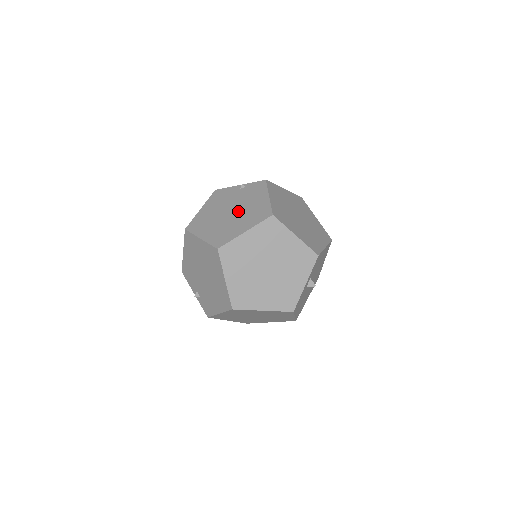
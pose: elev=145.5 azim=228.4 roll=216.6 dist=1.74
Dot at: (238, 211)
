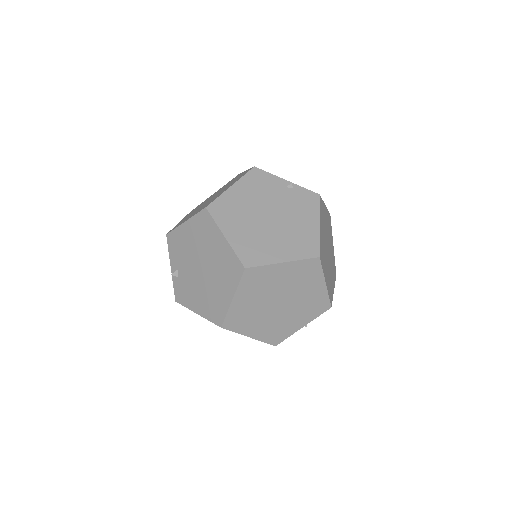
Dot at: (279, 223)
